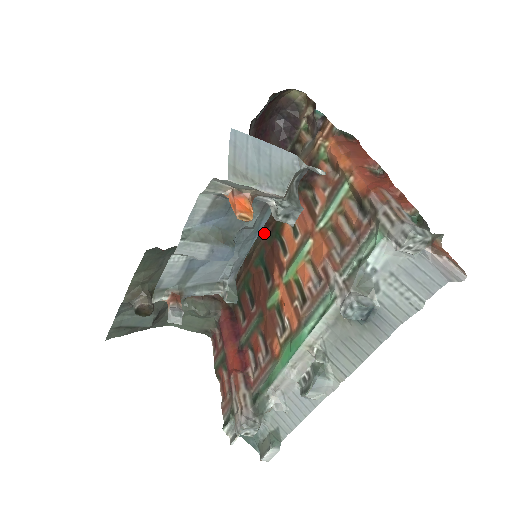
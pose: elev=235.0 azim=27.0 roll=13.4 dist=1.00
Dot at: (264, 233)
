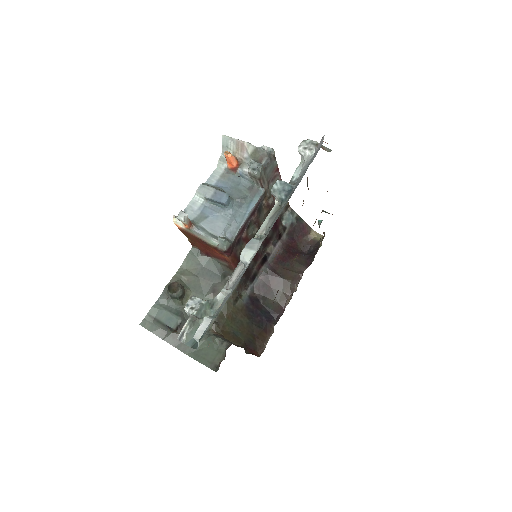
Dot at: occluded
